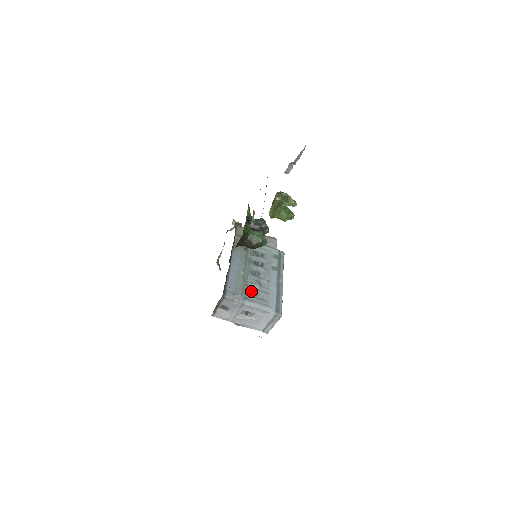
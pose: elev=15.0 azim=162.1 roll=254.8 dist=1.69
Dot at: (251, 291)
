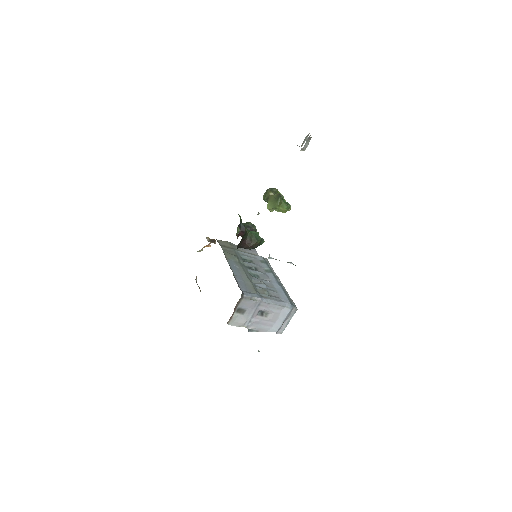
Dot at: (262, 290)
